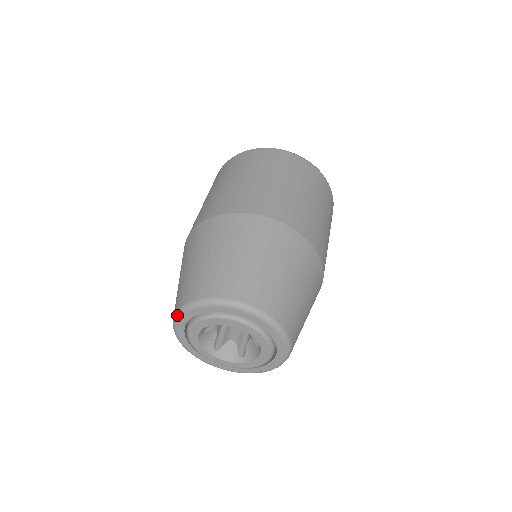
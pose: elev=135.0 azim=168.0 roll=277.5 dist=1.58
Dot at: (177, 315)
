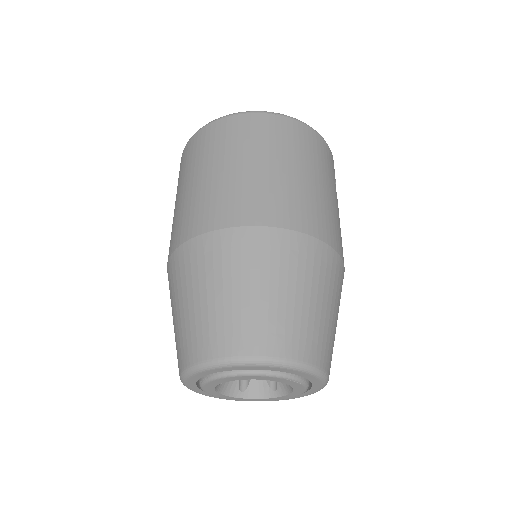
Dot at: (182, 379)
